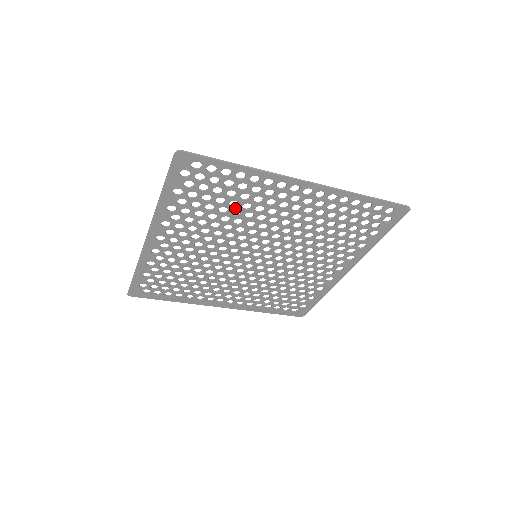
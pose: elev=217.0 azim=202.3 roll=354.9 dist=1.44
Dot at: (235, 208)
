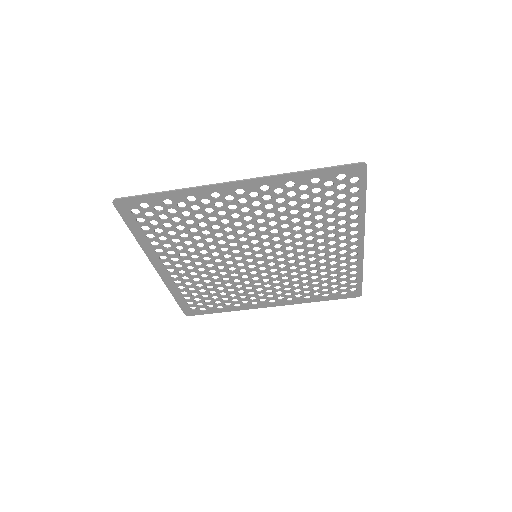
Dot at: (313, 220)
